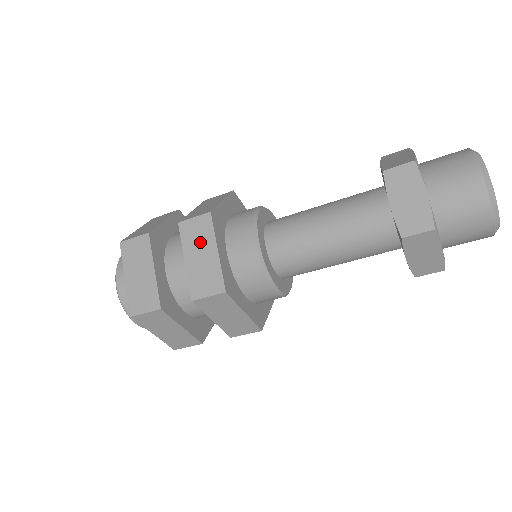
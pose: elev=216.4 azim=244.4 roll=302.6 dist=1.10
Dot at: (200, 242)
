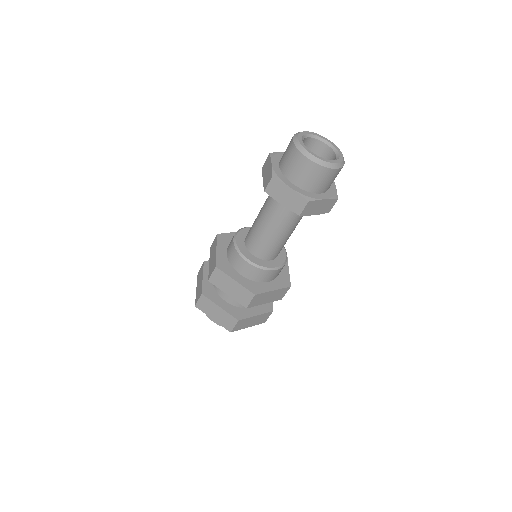
Dot at: (213, 251)
